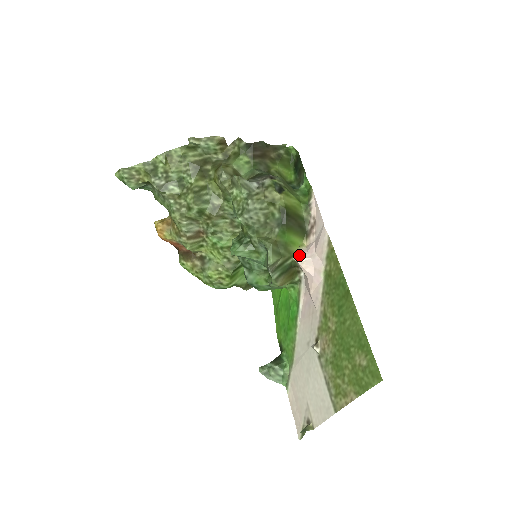
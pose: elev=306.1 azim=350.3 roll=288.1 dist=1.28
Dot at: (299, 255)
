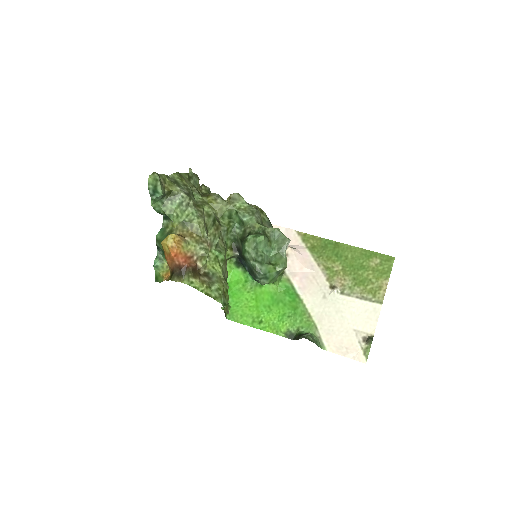
Dot at: occluded
